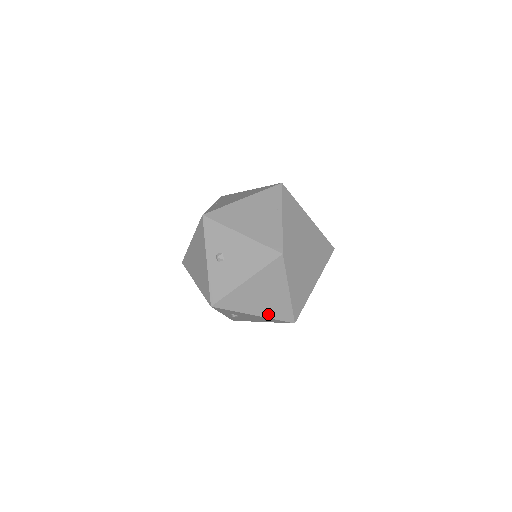
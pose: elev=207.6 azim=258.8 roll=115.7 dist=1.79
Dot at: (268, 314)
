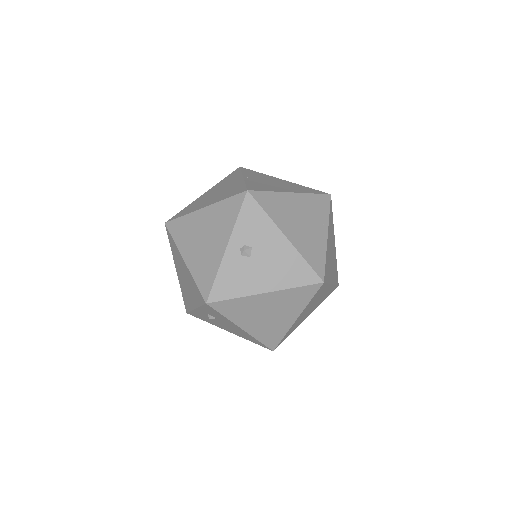
Dot at: (257, 333)
